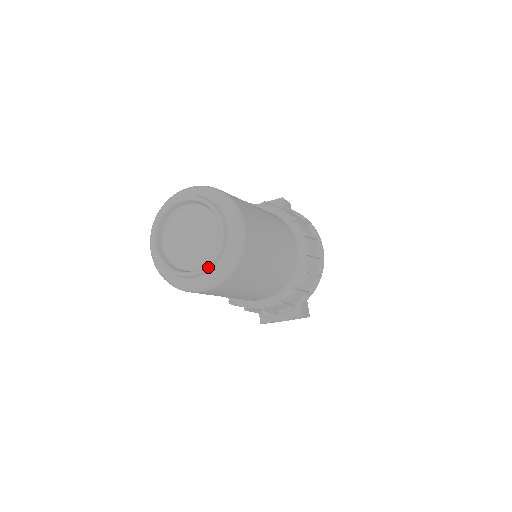
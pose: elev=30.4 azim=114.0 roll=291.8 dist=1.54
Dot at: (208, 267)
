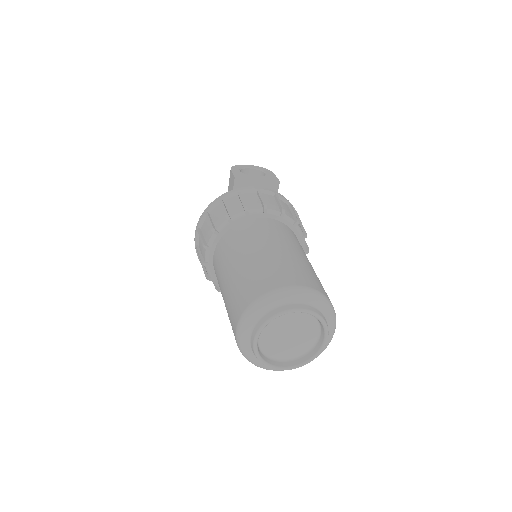
Dot at: (301, 366)
